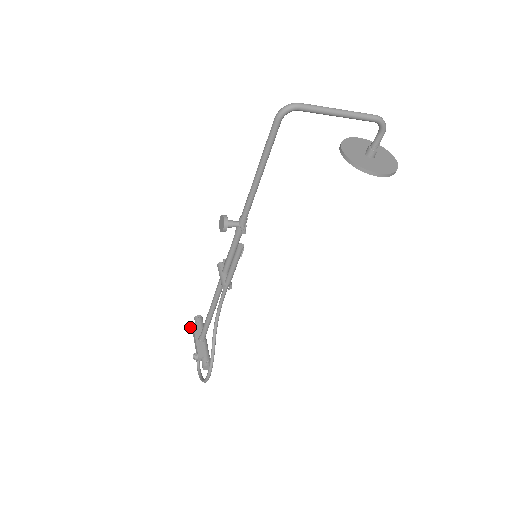
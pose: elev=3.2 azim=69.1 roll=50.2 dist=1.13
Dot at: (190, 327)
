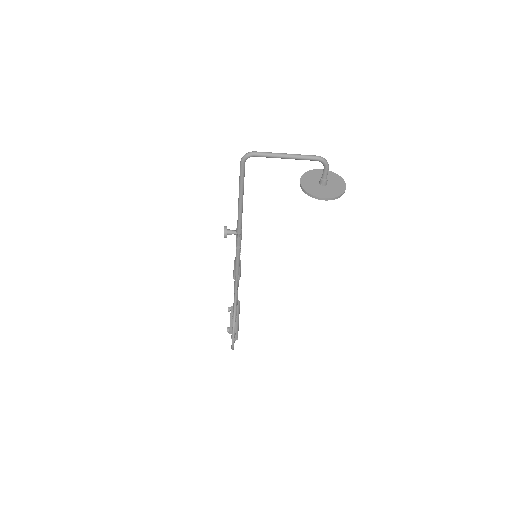
Dot at: (228, 308)
